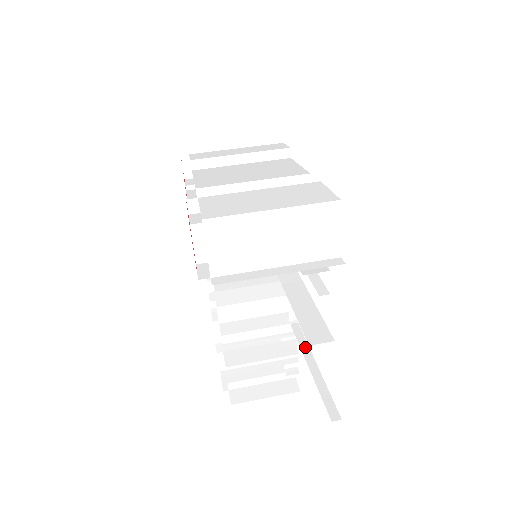
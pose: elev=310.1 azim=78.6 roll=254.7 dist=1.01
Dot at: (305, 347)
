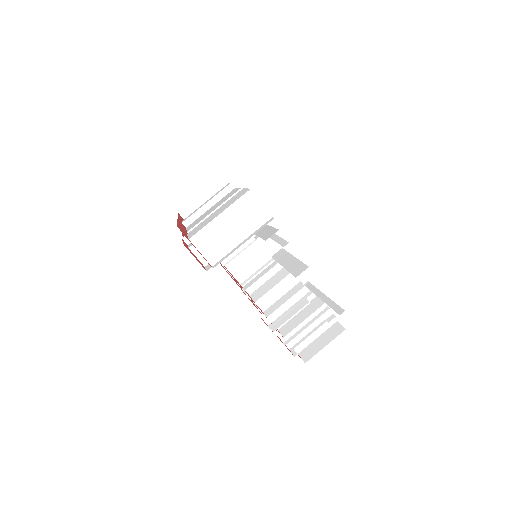
Dot at: (316, 291)
